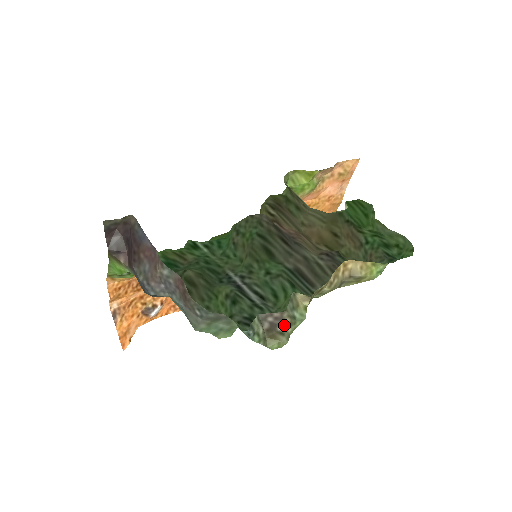
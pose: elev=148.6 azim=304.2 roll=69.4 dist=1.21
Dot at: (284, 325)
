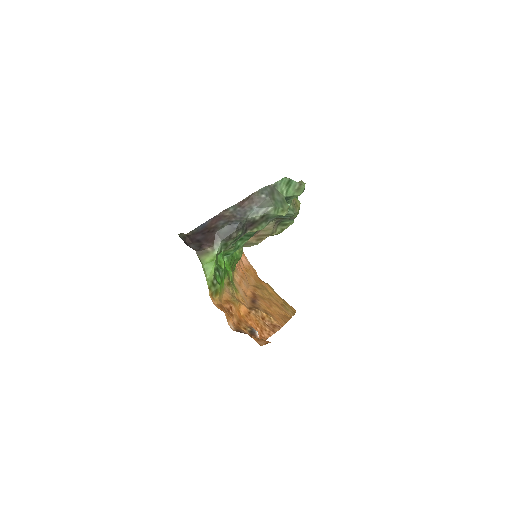
Dot at: occluded
